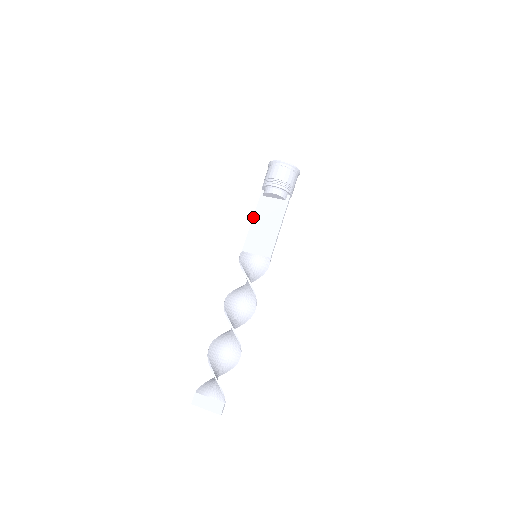
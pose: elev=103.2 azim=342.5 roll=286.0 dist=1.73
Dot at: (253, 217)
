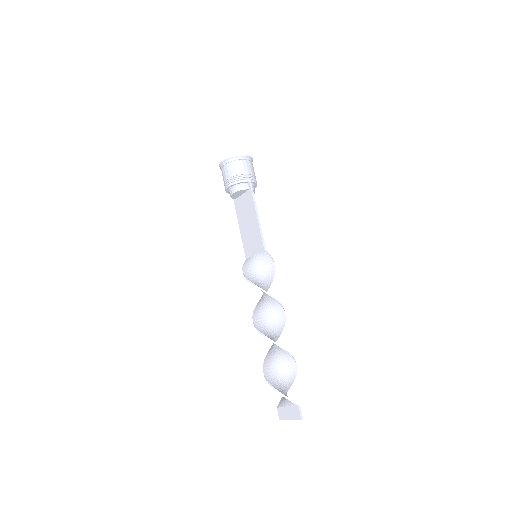
Dot at: occluded
